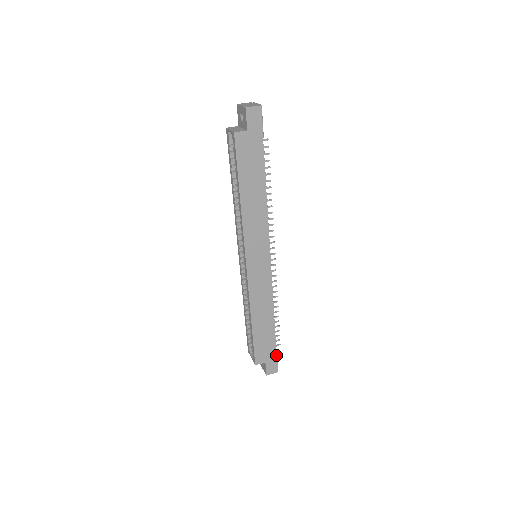
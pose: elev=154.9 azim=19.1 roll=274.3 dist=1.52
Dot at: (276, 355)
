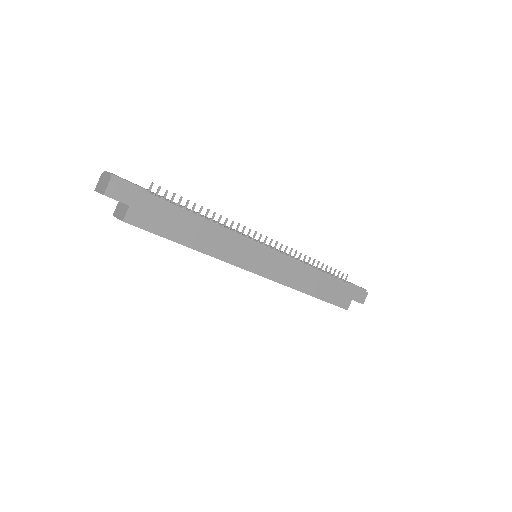
Dot at: (353, 287)
